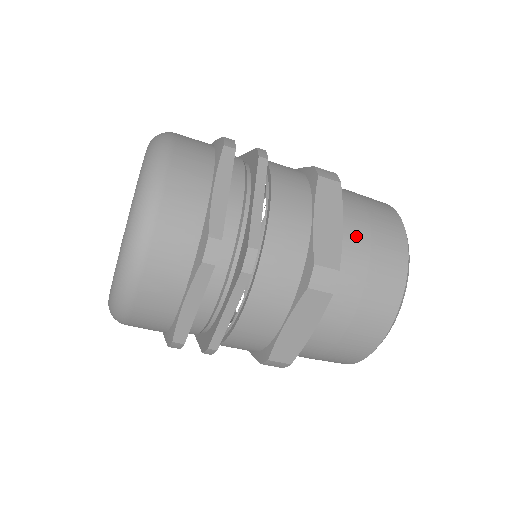
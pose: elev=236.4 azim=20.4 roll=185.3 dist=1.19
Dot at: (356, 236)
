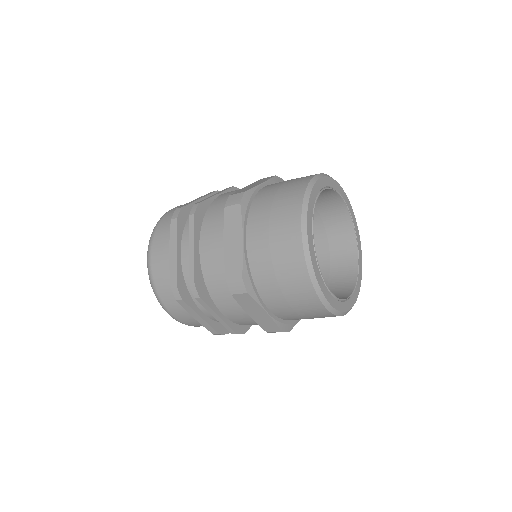
Dot at: (274, 185)
